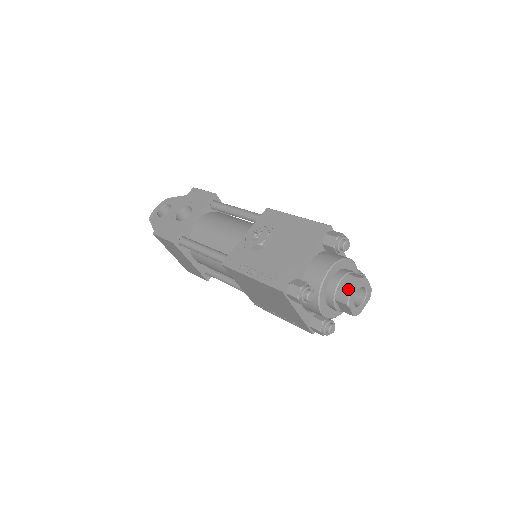
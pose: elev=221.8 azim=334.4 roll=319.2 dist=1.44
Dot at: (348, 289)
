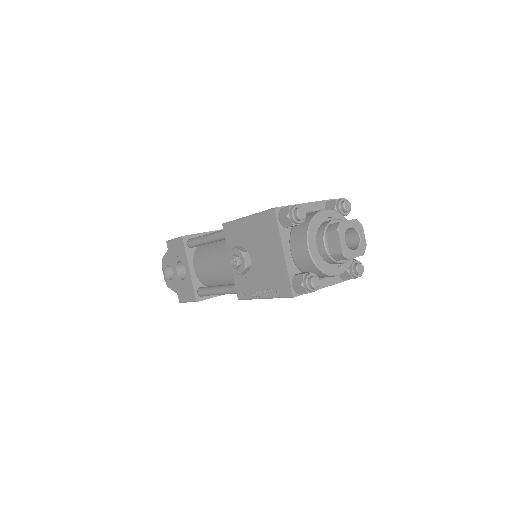
Dot at: (336, 248)
